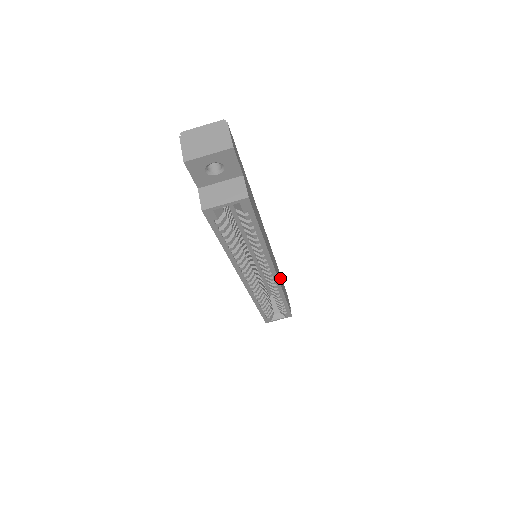
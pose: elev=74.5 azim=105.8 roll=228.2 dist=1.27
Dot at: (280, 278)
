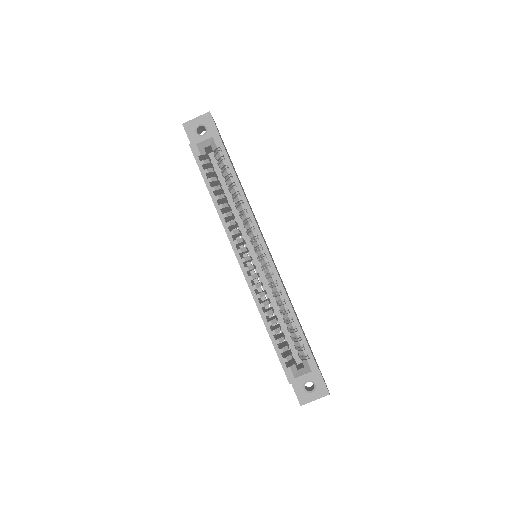
Dot at: occluded
